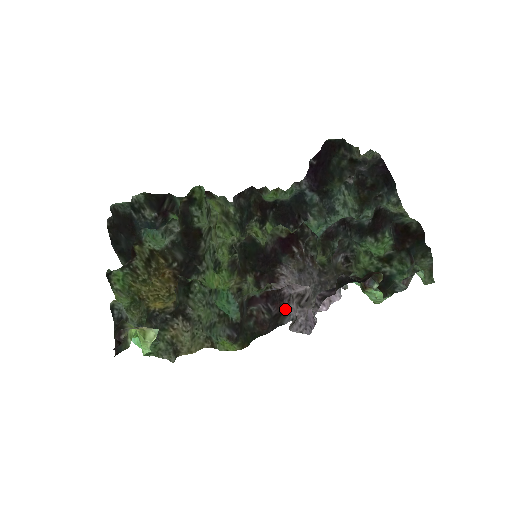
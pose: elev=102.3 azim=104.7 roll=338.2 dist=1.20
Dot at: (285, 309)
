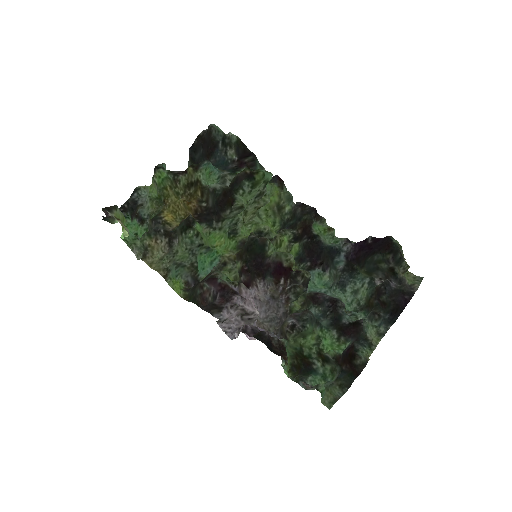
Dot at: (222, 308)
